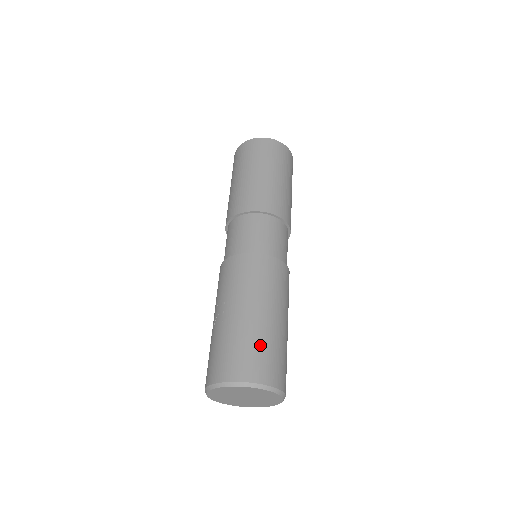
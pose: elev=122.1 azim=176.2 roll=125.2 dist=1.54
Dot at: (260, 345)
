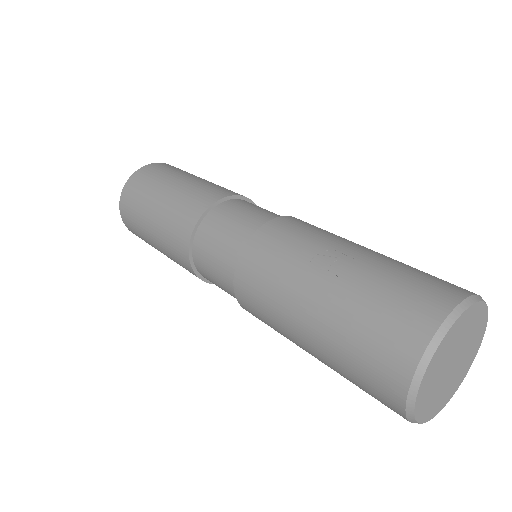
Dot at: occluded
